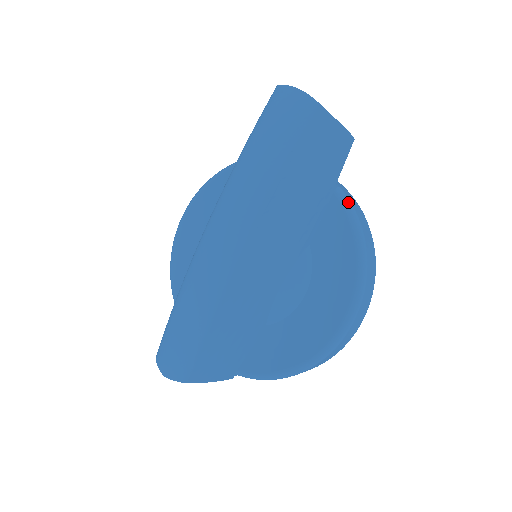
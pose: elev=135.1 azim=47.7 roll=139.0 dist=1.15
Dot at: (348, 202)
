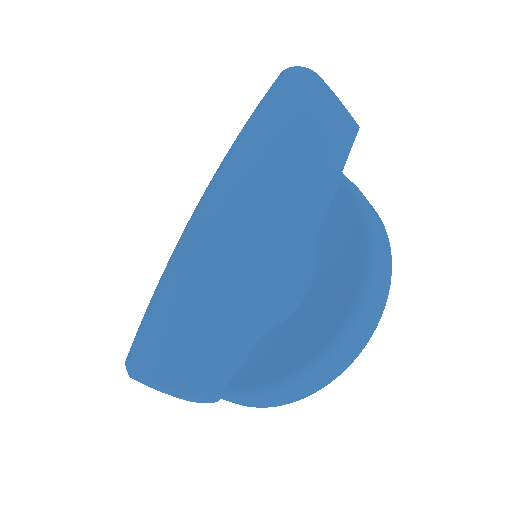
Dot at: (355, 187)
